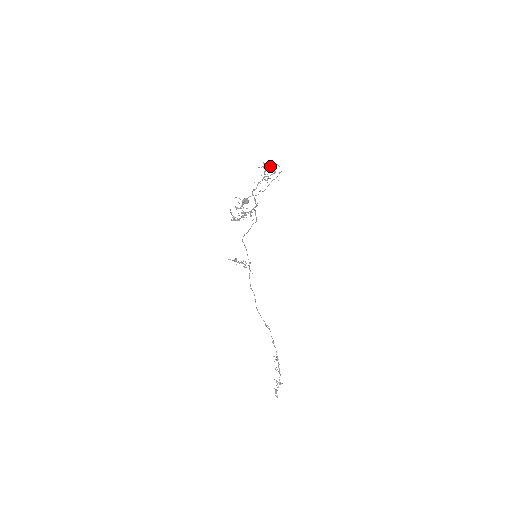
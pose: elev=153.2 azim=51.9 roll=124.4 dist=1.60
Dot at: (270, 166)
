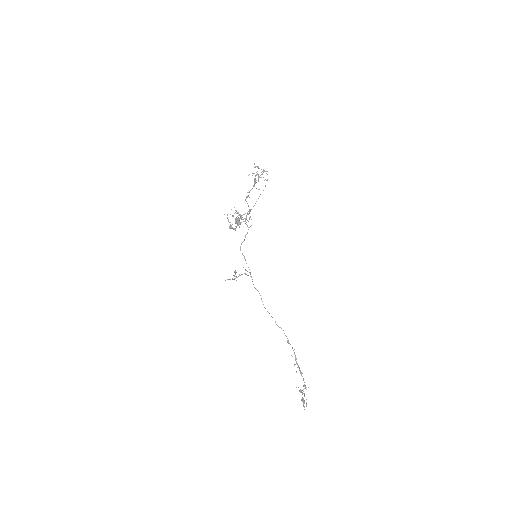
Dot at: occluded
